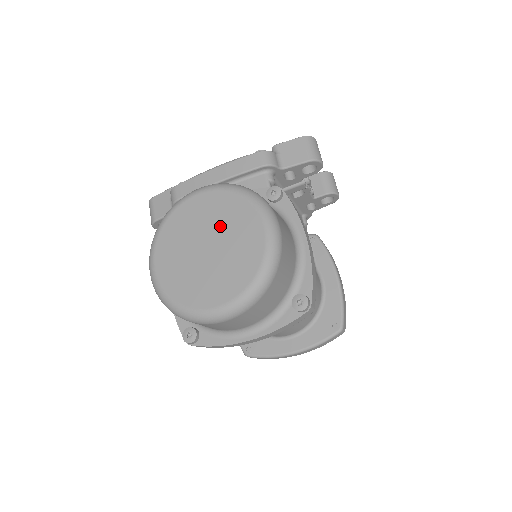
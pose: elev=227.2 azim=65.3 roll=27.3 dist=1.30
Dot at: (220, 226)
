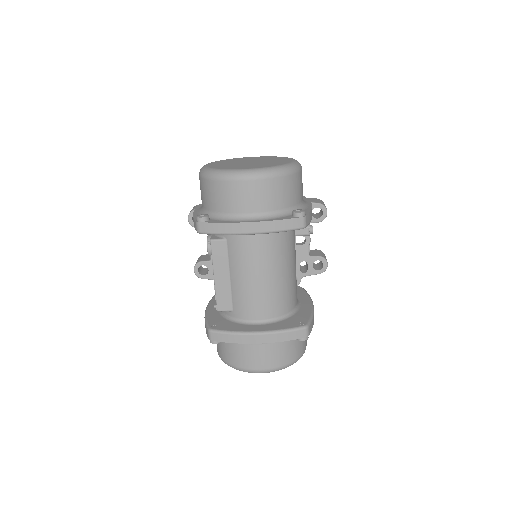
Dot at: (263, 160)
